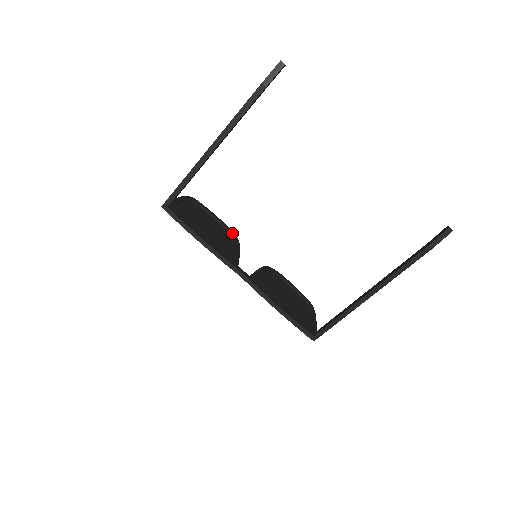
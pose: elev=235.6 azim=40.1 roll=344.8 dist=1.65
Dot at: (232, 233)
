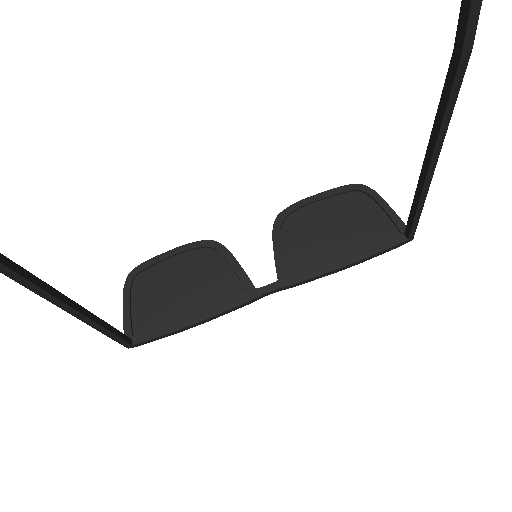
Dot at: (204, 245)
